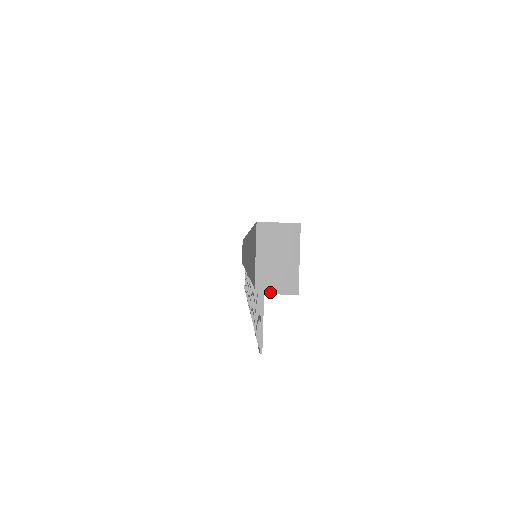
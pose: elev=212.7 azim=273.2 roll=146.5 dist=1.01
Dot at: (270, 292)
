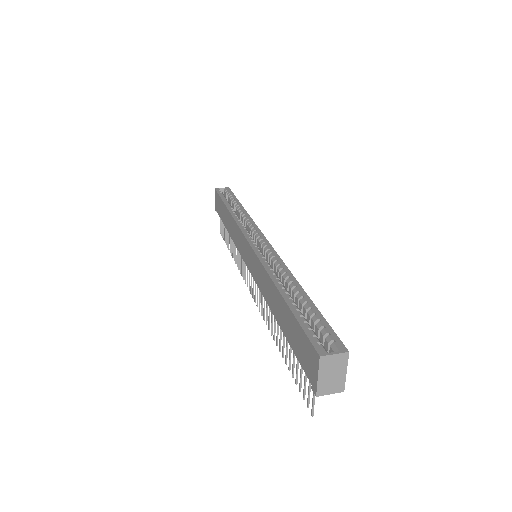
Dot at: (326, 394)
